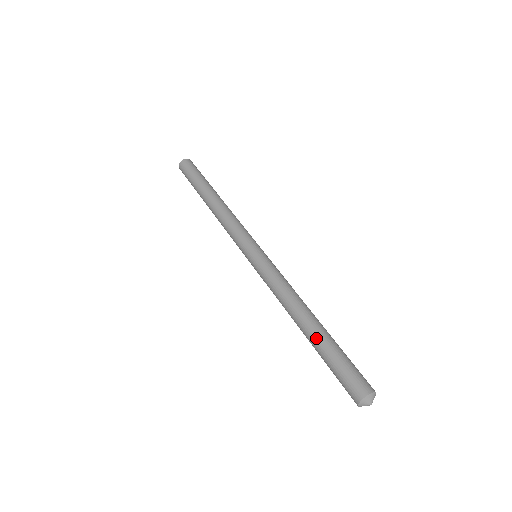
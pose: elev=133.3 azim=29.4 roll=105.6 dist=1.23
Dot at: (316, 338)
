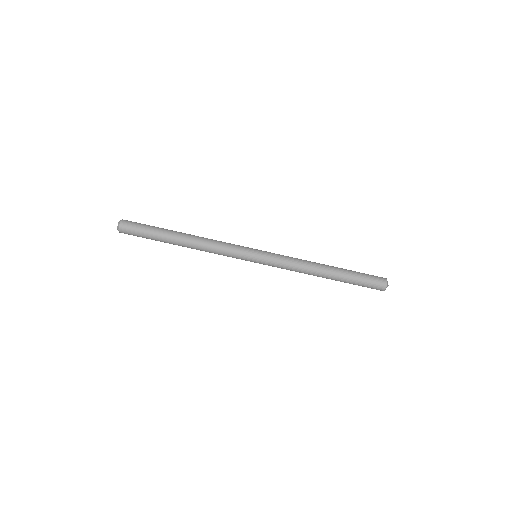
Dot at: (340, 277)
